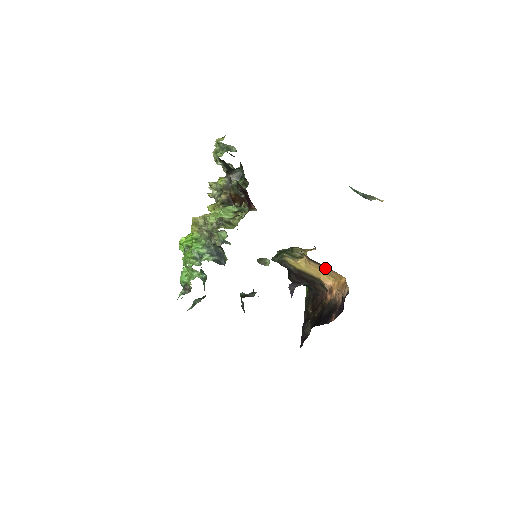
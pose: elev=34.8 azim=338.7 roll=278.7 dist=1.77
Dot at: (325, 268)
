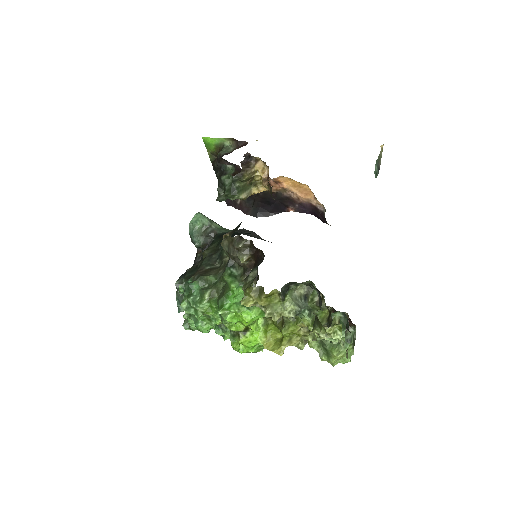
Dot at: occluded
